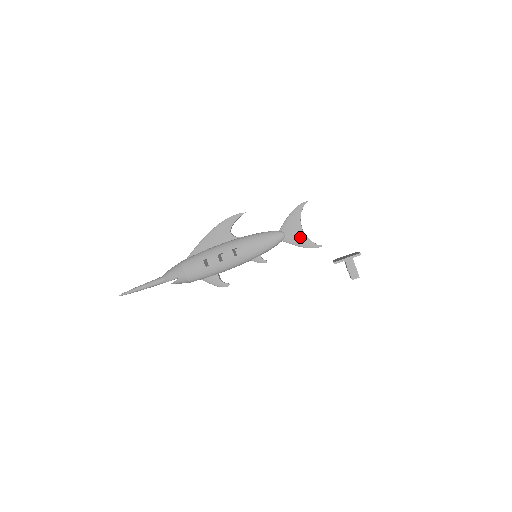
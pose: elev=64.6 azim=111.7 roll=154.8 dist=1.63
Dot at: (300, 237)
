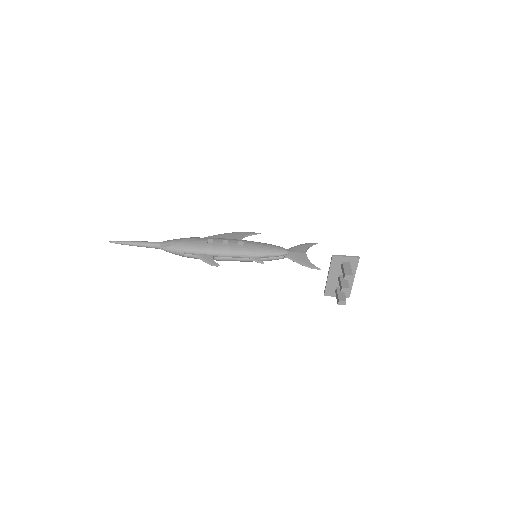
Dot at: (302, 257)
